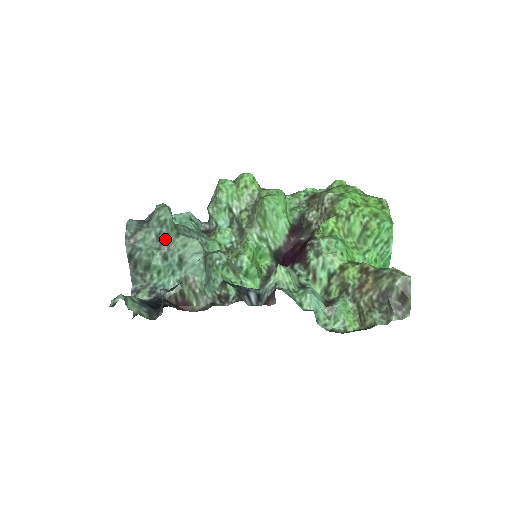
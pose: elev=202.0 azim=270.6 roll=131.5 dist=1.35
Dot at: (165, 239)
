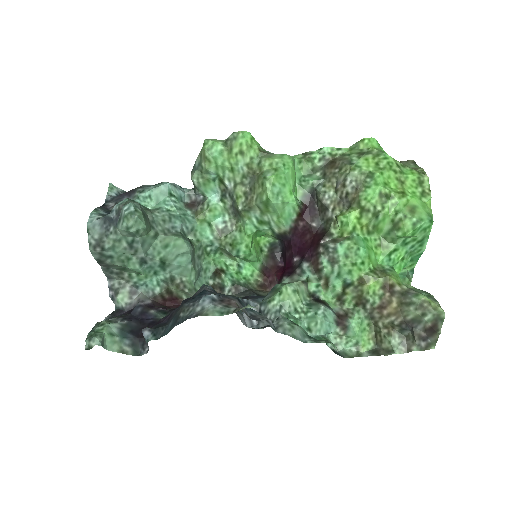
Dot at: (140, 246)
